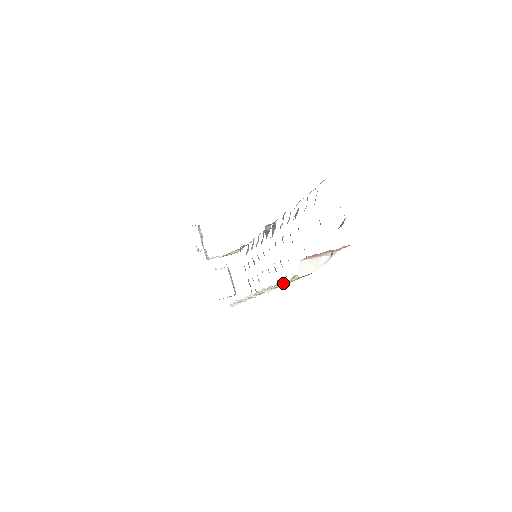
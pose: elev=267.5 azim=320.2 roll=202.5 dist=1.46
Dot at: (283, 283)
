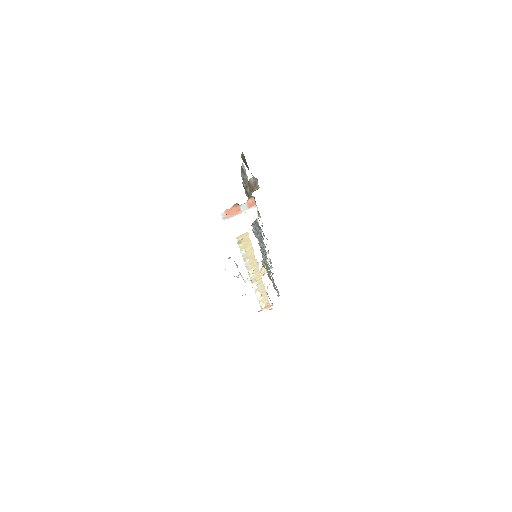
Dot at: (244, 254)
